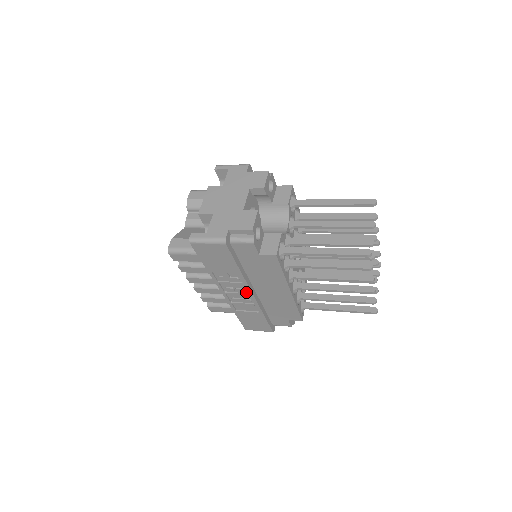
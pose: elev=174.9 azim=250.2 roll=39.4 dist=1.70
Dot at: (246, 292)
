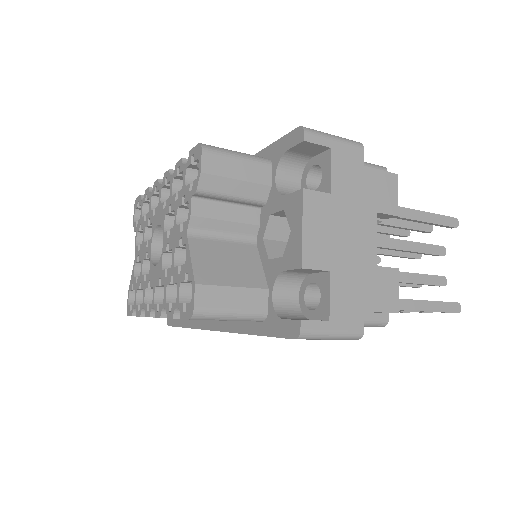
Dot at: occluded
